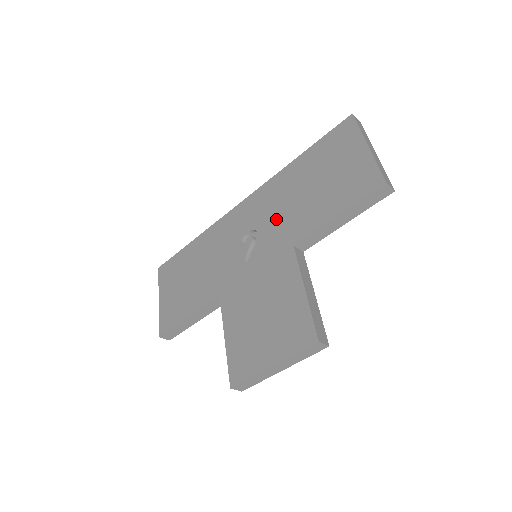
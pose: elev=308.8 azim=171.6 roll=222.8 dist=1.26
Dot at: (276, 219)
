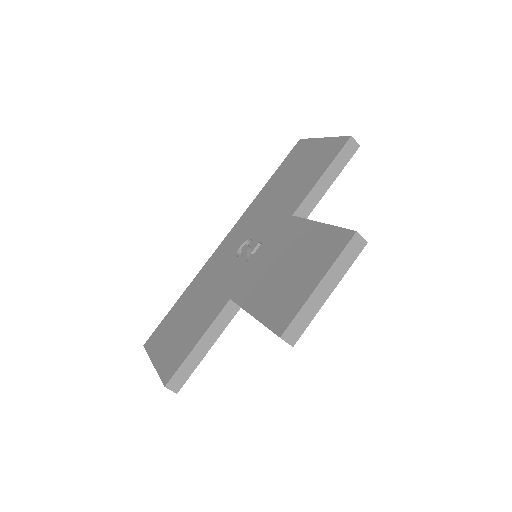
Dot at: (265, 219)
